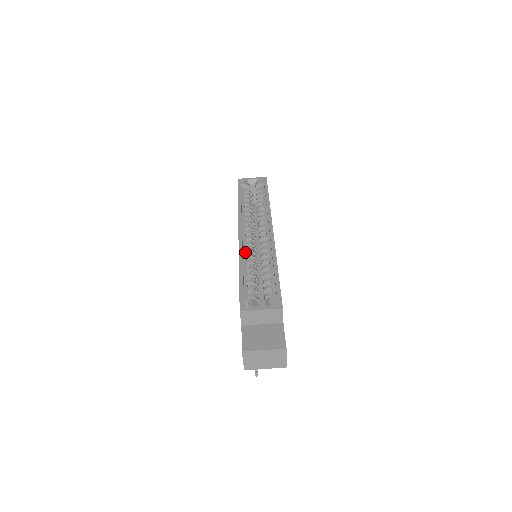
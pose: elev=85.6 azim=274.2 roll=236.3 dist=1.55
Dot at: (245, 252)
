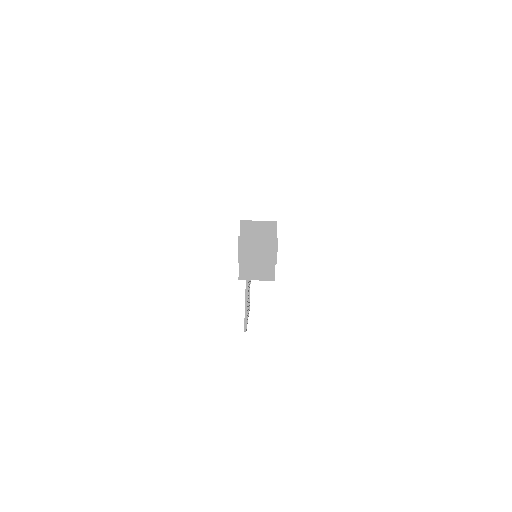
Dot at: occluded
